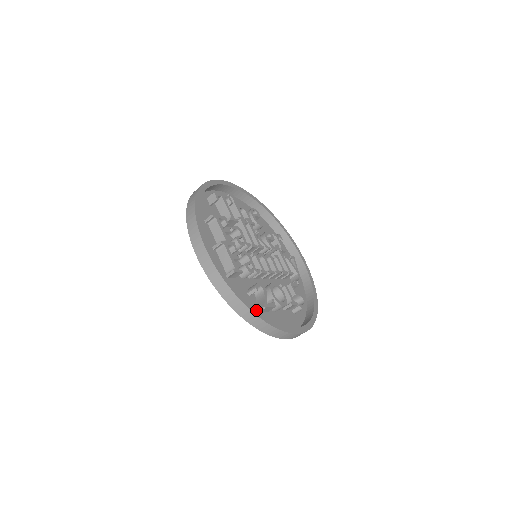
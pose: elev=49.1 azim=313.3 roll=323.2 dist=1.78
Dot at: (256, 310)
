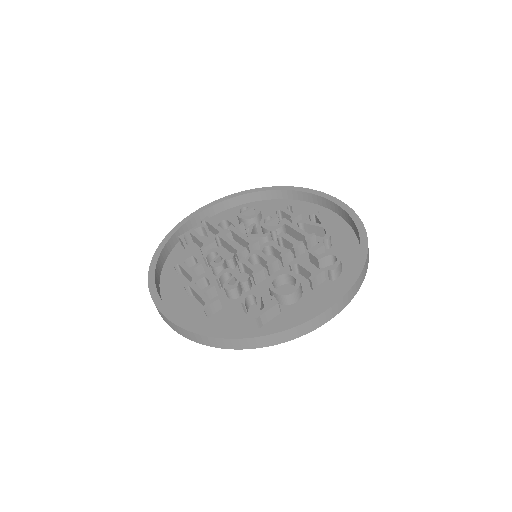
Dot at: (240, 332)
